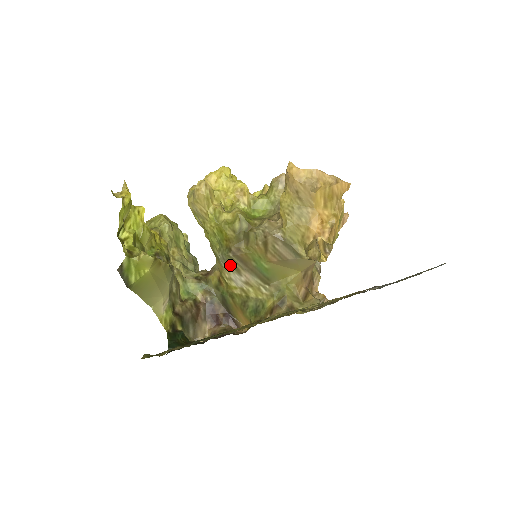
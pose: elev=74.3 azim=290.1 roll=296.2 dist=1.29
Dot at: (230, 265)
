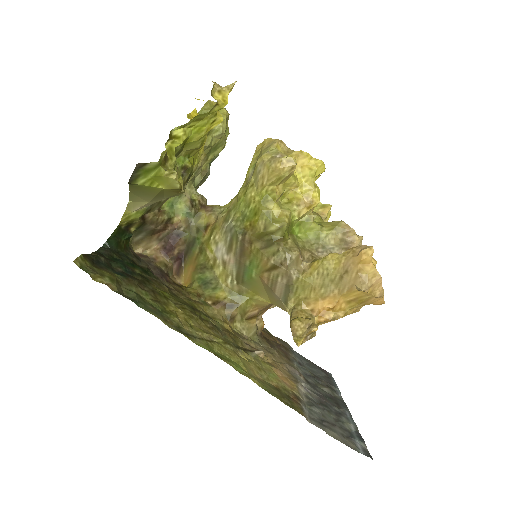
Dot at: (229, 239)
